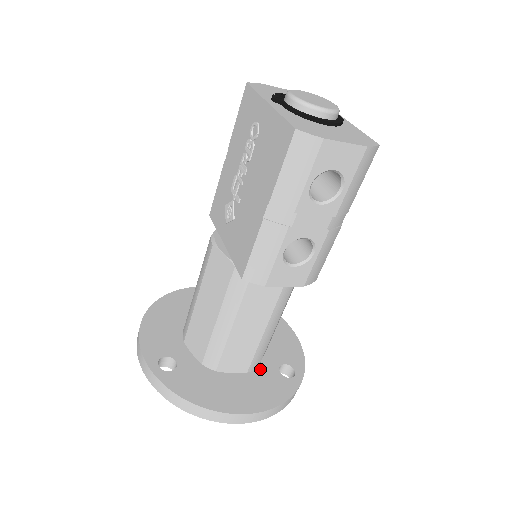
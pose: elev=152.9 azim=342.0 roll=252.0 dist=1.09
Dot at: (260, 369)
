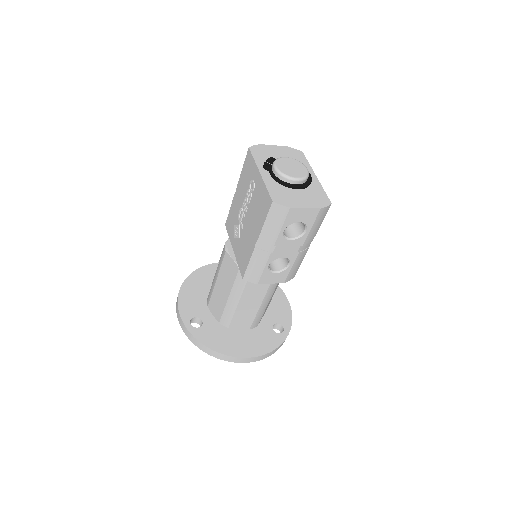
Dot at: (259, 327)
